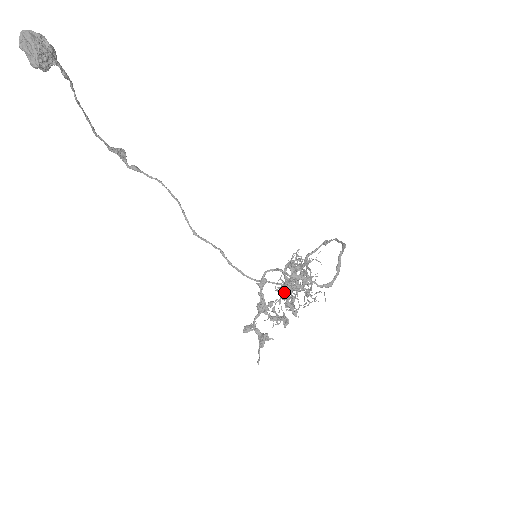
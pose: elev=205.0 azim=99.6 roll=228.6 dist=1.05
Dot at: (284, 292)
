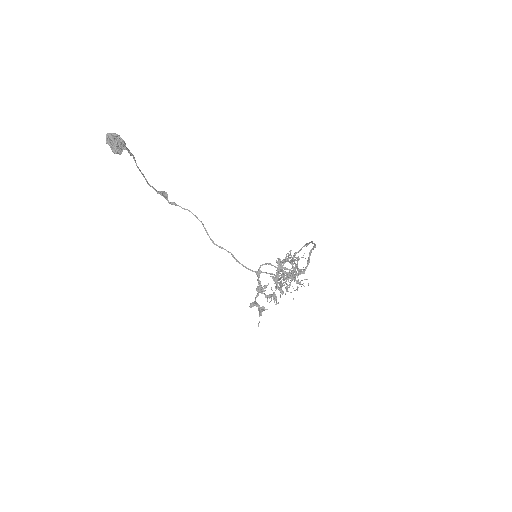
Dot at: (274, 279)
